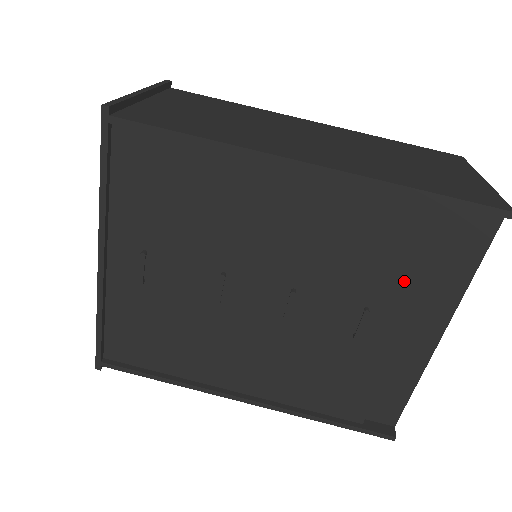
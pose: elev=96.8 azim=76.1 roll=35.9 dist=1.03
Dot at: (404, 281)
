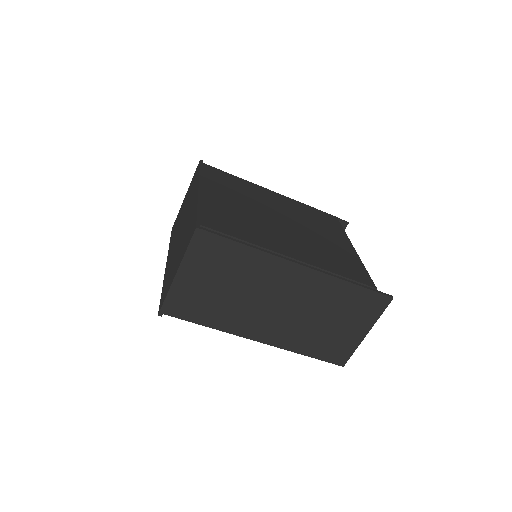
Dot at: occluded
